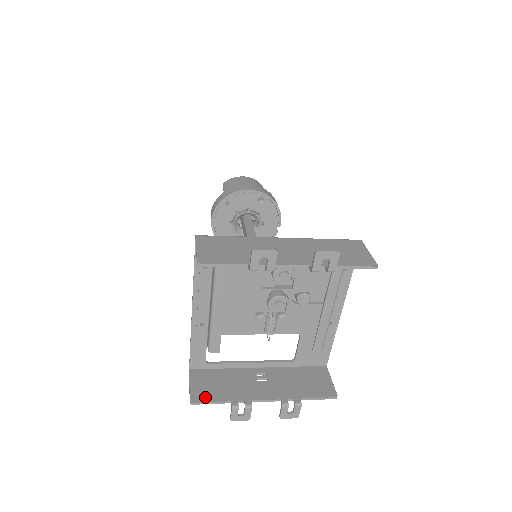
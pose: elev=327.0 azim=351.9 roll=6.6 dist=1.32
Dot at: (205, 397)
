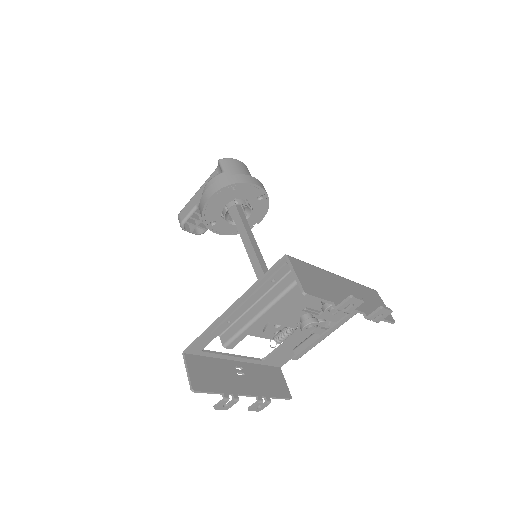
Dot at: (203, 386)
